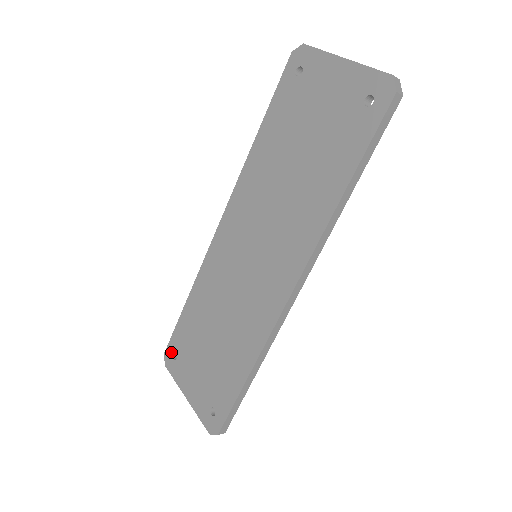
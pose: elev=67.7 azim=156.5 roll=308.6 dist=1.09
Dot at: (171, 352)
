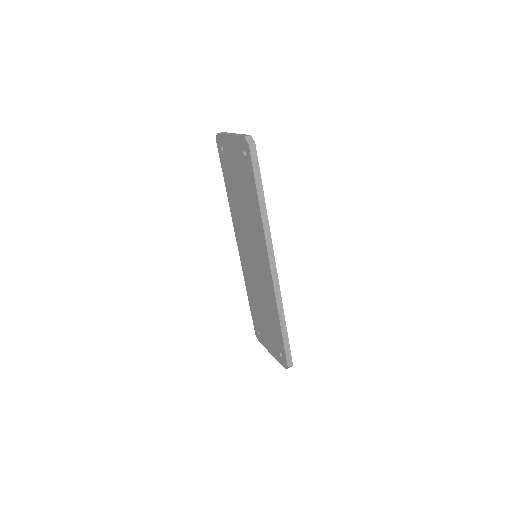
Dot at: (256, 331)
